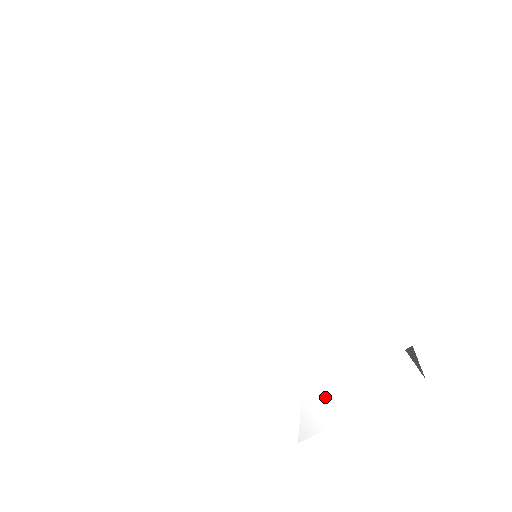
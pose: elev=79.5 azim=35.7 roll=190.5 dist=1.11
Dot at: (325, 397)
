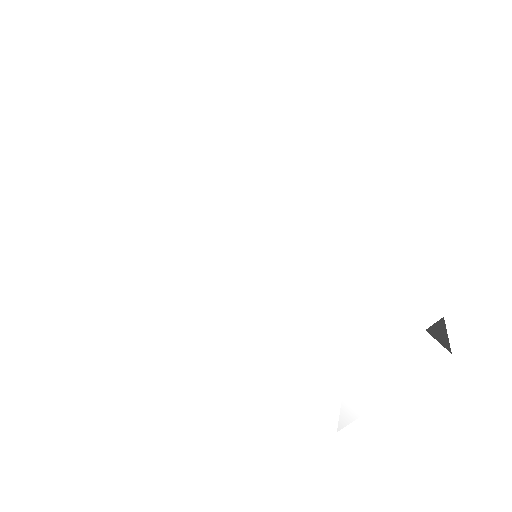
Dot at: (351, 385)
